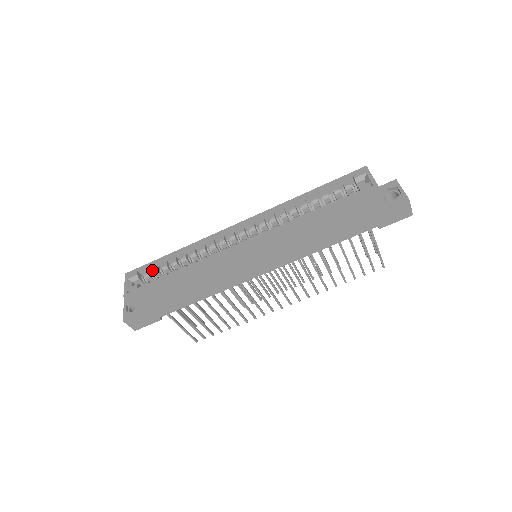
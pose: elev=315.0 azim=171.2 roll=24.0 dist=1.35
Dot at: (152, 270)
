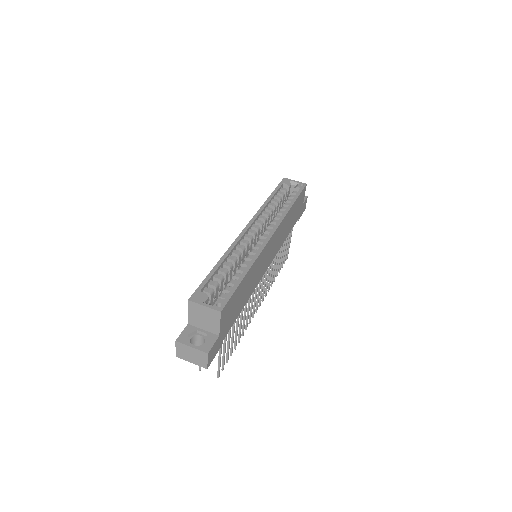
Dot at: (206, 289)
